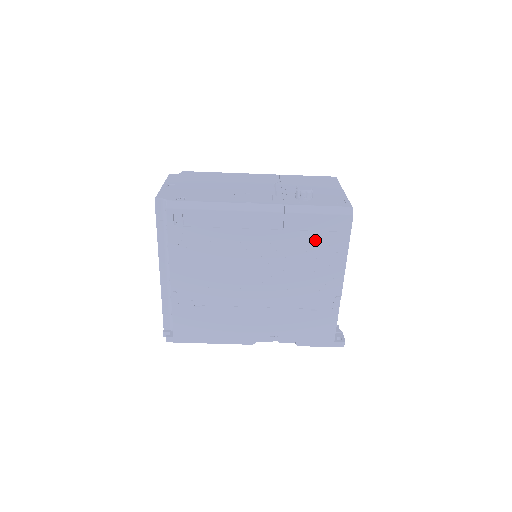
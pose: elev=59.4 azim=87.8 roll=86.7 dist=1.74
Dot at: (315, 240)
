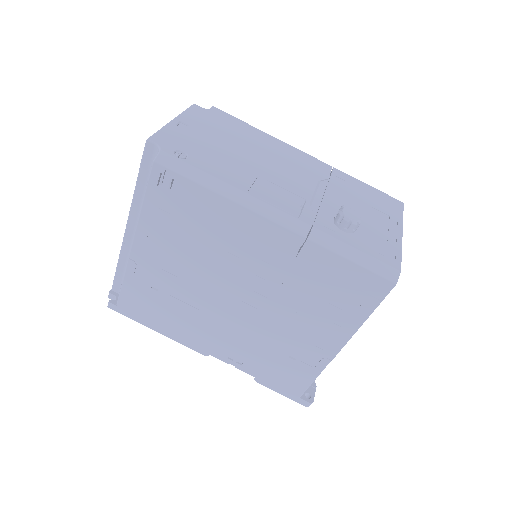
Dot at: (331, 288)
